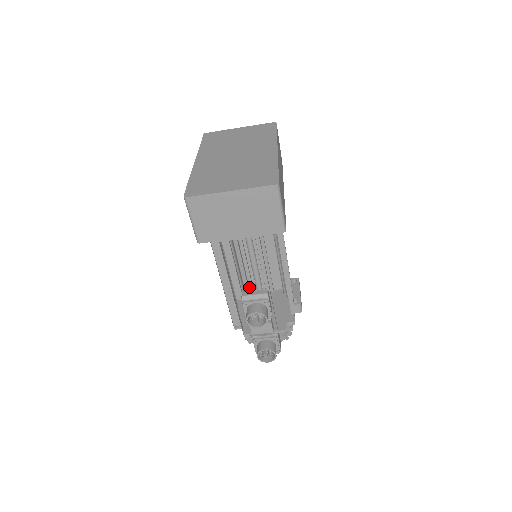
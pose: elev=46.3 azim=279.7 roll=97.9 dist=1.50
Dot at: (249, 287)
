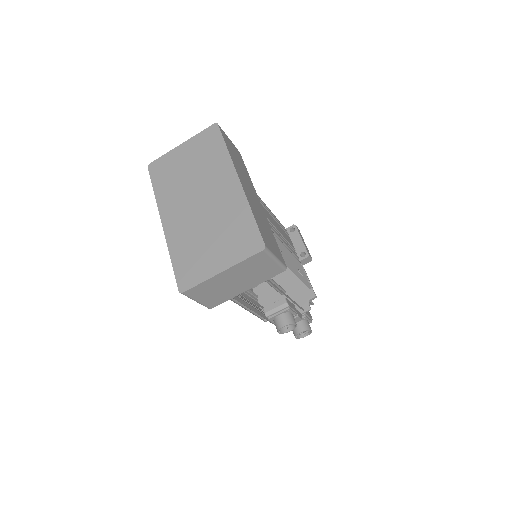
Dot at: occluded
